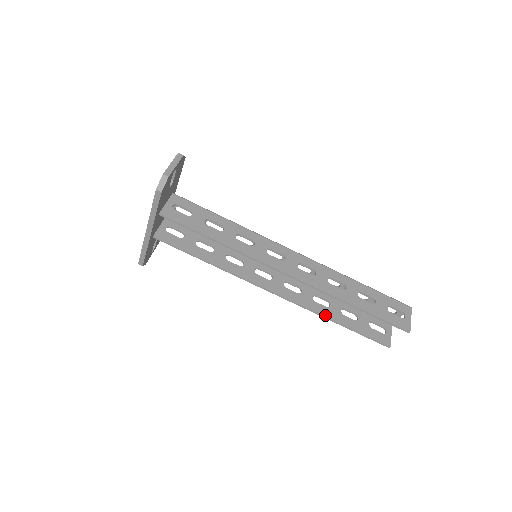
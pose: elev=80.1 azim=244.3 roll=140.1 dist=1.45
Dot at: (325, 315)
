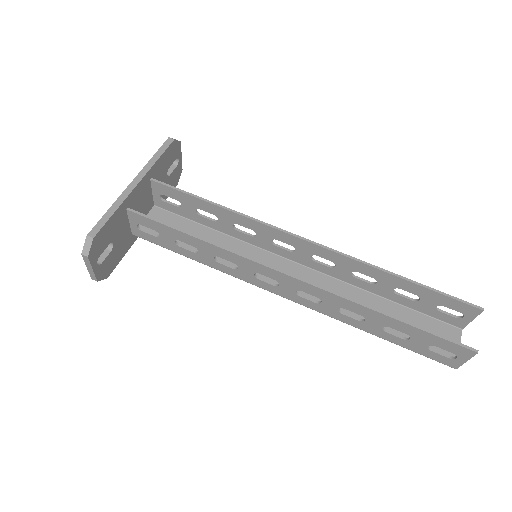
Dot at: (368, 307)
